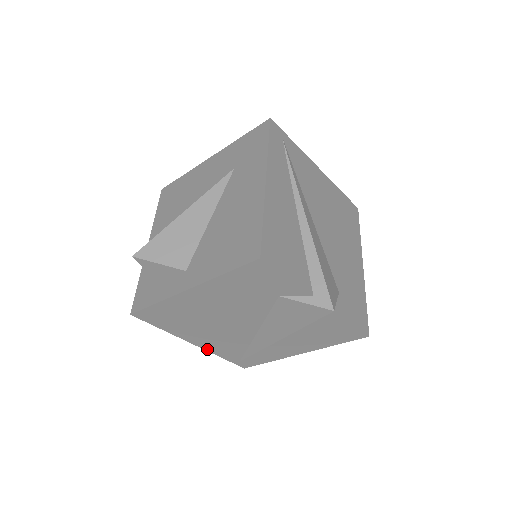
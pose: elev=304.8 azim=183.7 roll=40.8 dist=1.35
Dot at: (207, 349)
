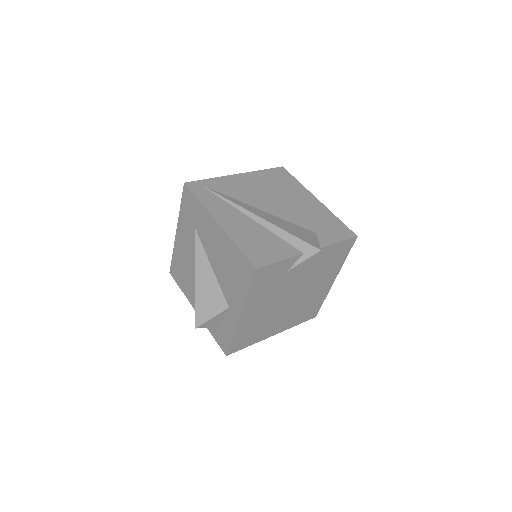
Dot at: (284, 330)
